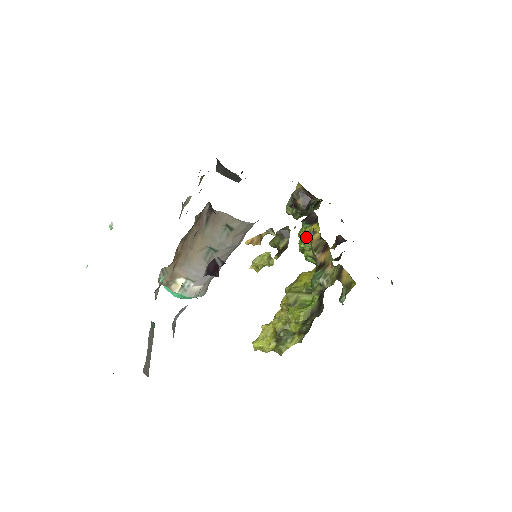
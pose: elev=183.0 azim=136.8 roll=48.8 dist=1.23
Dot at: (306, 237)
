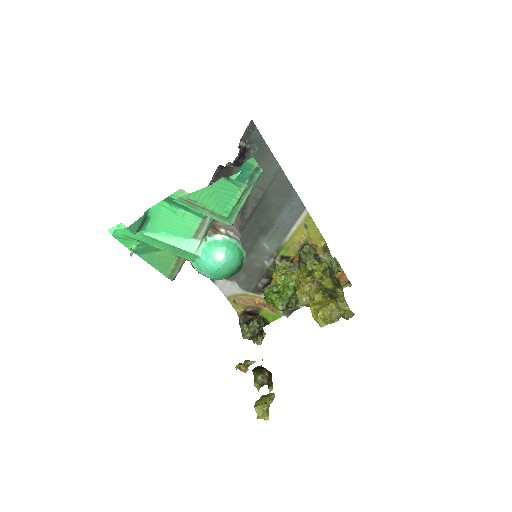
Dot at: (275, 289)
